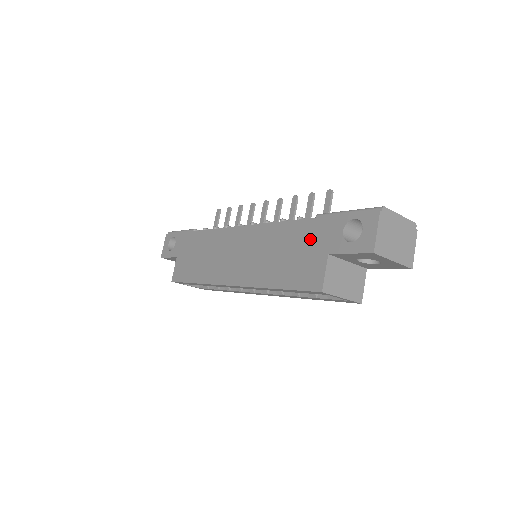
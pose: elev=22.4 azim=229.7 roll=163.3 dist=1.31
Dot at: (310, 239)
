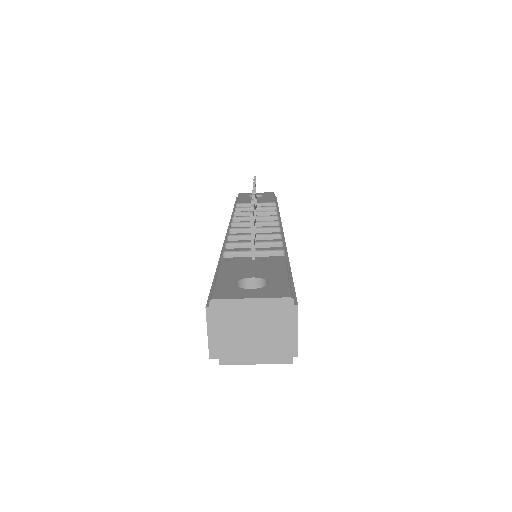
Dot at: occluded
